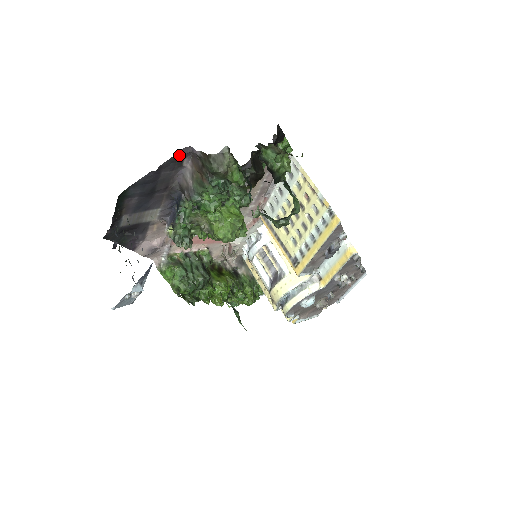
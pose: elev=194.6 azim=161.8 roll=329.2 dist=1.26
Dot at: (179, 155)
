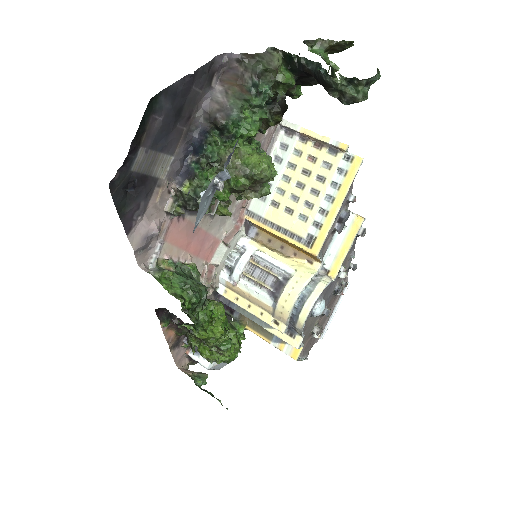
Dot at: (212, 65)
